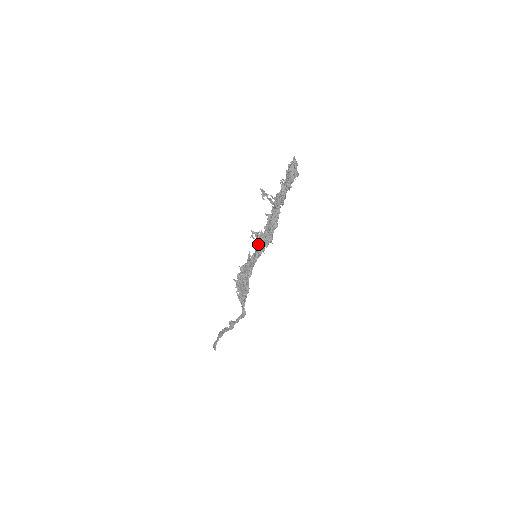
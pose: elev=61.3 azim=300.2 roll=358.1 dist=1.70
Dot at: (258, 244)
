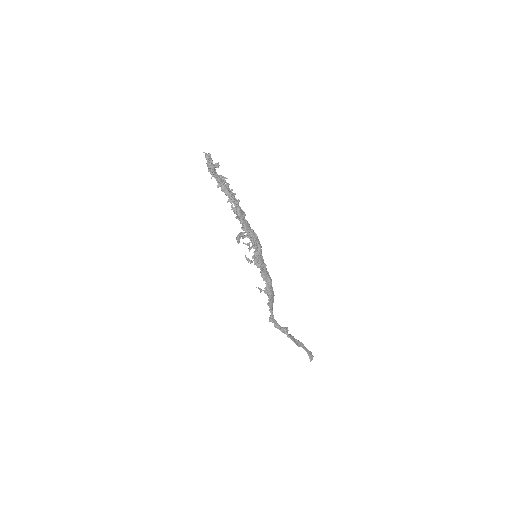
Dot at: occluded
